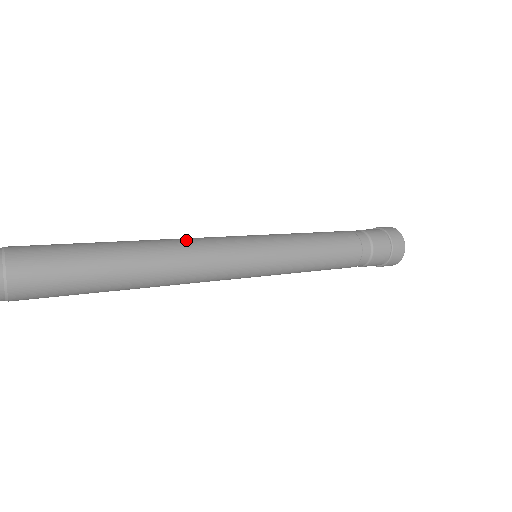
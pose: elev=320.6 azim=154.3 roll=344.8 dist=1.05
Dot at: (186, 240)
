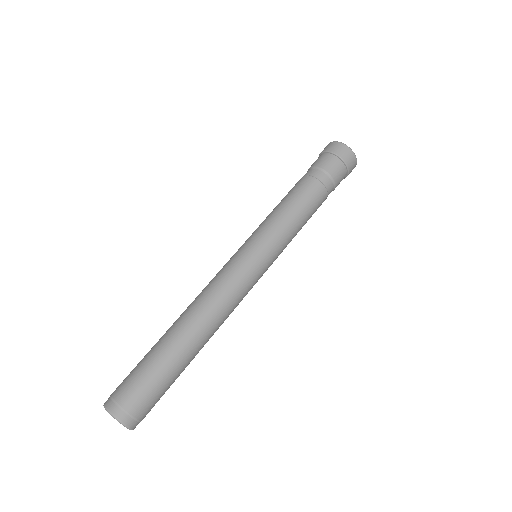
Dot at: (207, 294)
